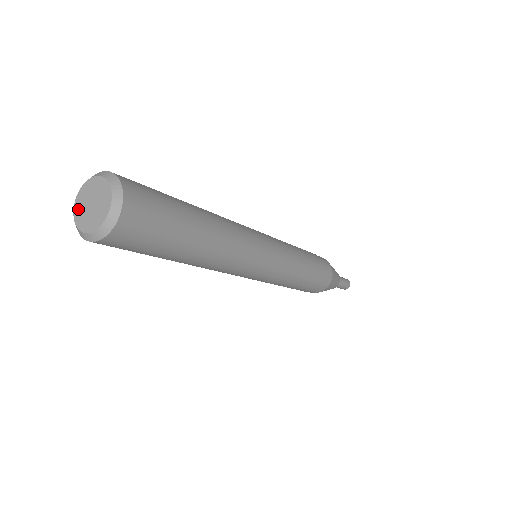
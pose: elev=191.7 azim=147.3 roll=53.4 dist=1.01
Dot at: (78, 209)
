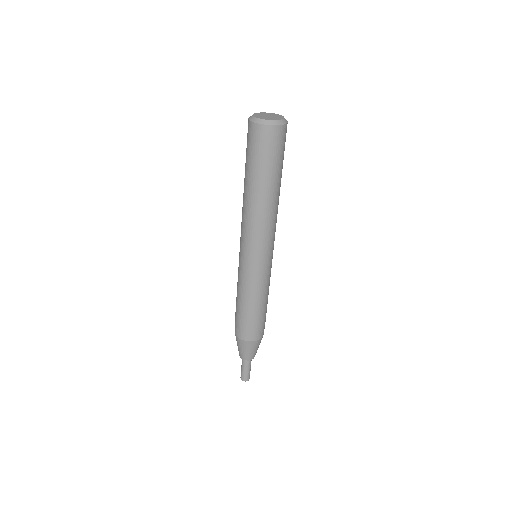
Dot at: (259, 117)
